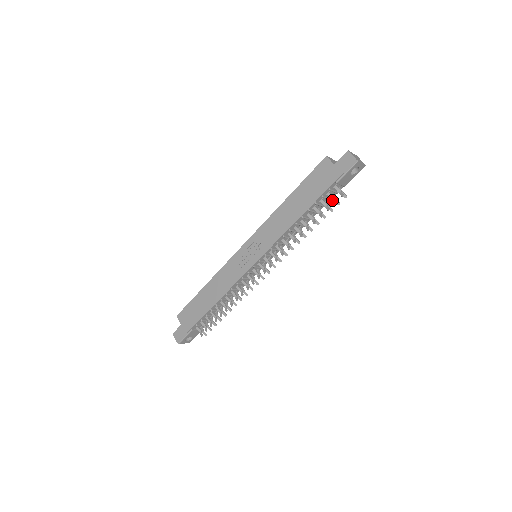
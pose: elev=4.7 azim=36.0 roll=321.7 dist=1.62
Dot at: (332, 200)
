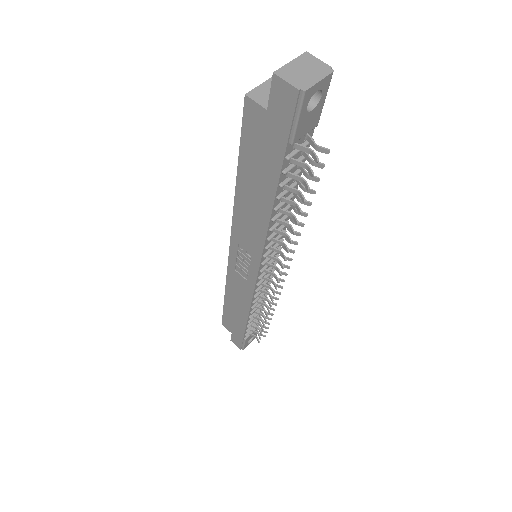
Dot at: occluded
